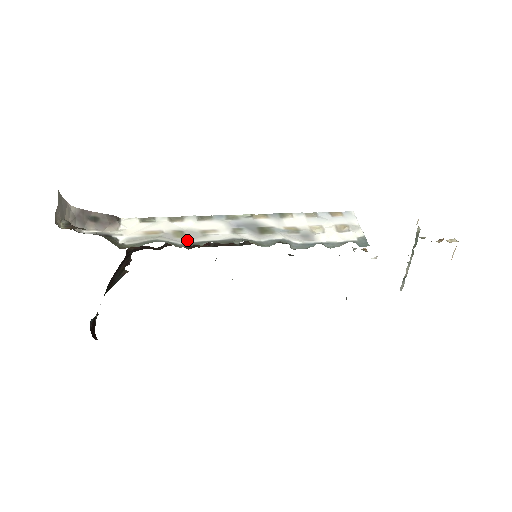
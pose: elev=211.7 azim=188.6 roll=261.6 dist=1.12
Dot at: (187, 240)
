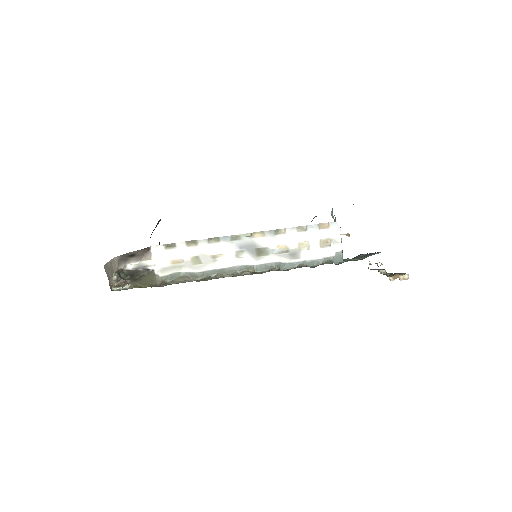
Dot at: (202, 267)
